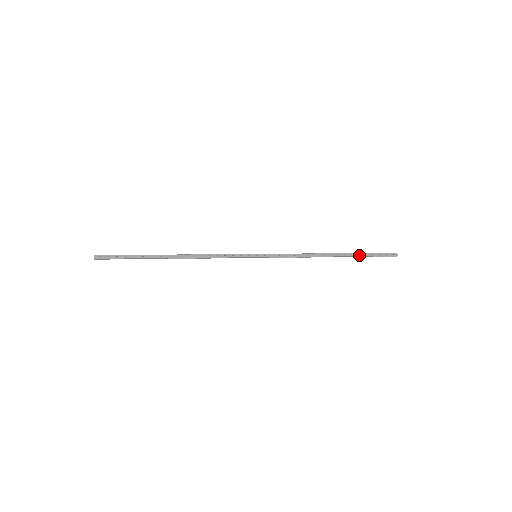
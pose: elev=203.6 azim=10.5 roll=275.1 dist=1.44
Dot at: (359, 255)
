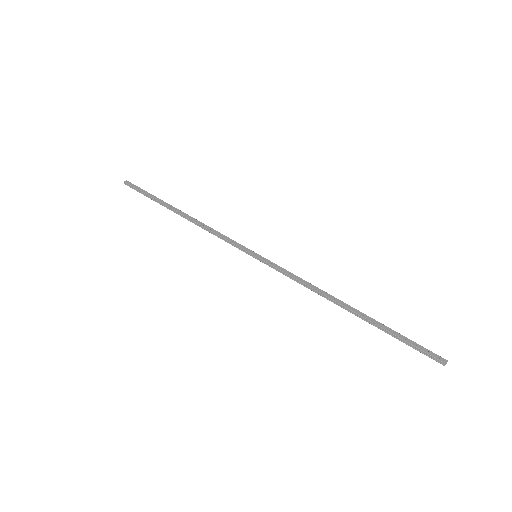
Dot at: (384, 327)
